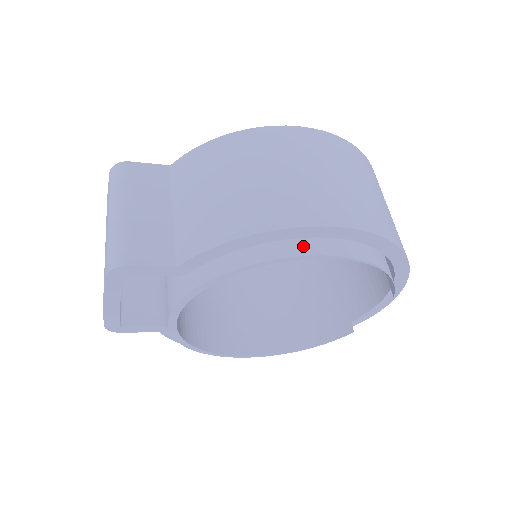
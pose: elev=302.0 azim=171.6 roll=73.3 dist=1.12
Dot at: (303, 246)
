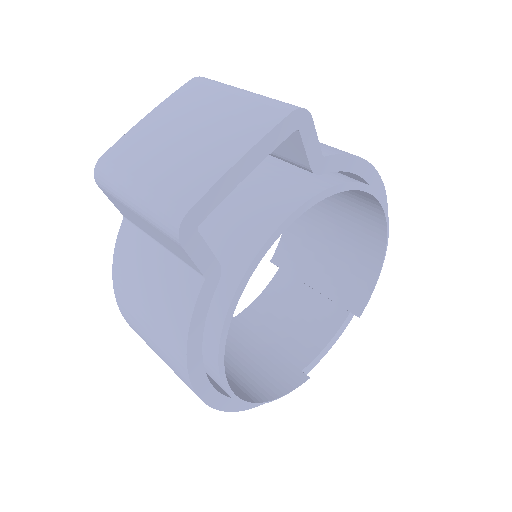
Dot at: occluded
